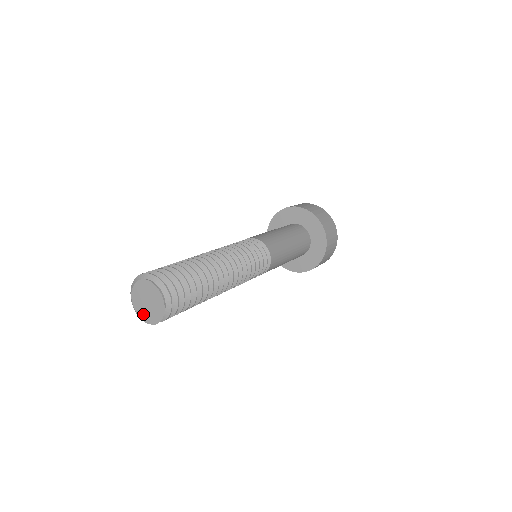
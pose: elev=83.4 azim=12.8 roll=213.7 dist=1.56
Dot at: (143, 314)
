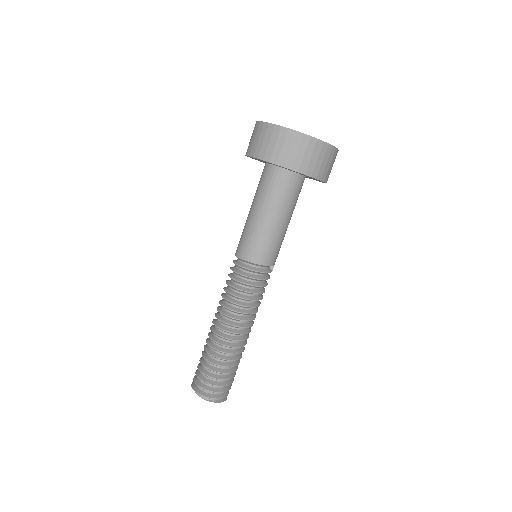
Dot at: occluded
